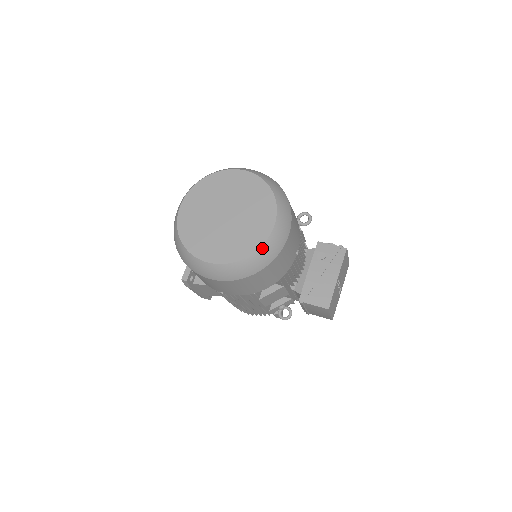
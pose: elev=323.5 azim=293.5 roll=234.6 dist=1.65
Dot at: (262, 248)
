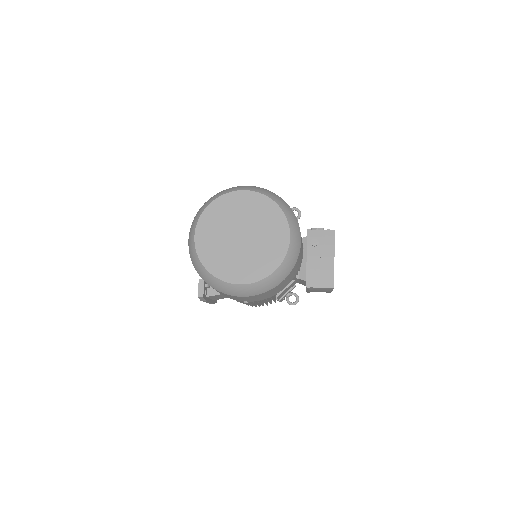
Dot at: (285, 260)
